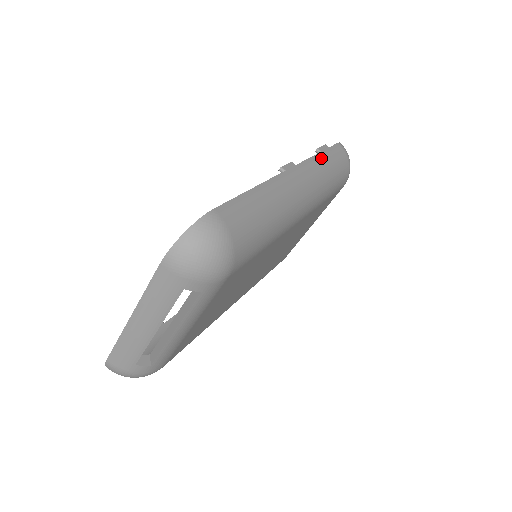
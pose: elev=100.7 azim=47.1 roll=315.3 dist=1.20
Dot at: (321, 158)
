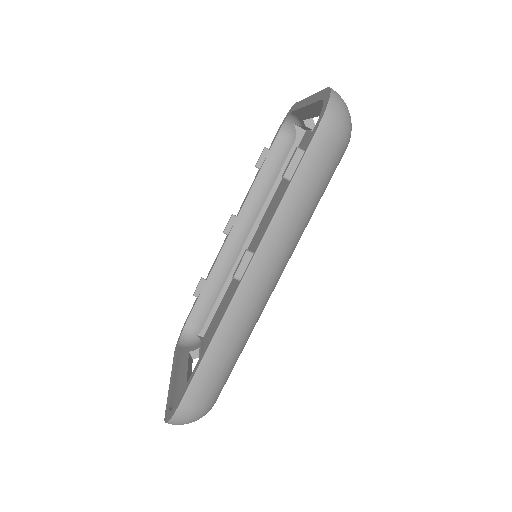
Dot at: (287, 205)
